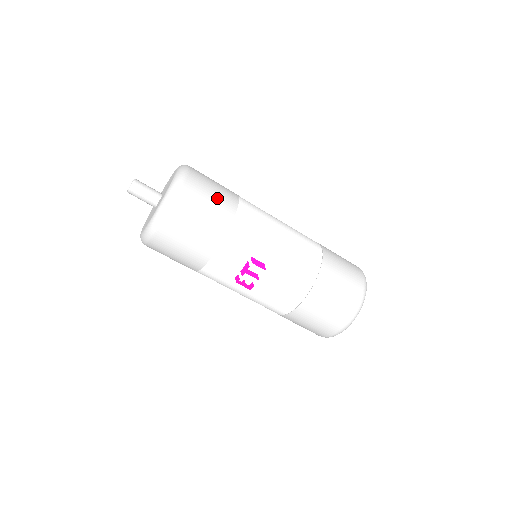
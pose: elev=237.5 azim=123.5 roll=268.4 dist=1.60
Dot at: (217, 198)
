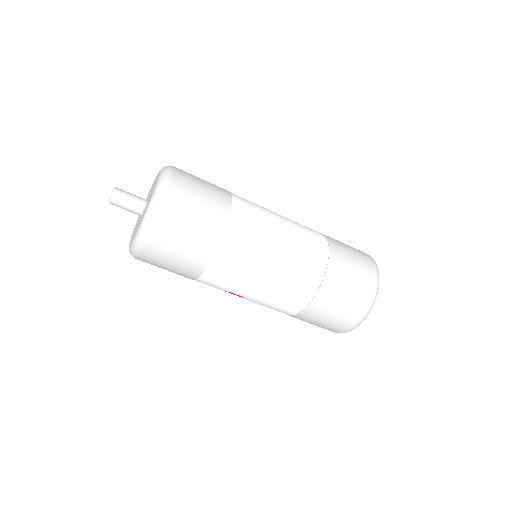
Dot at: (187, 252)
